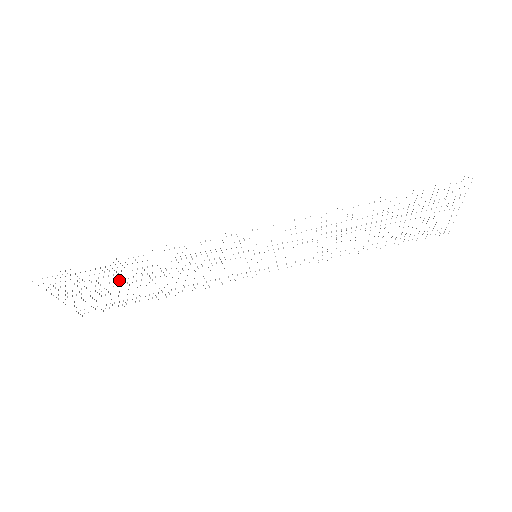
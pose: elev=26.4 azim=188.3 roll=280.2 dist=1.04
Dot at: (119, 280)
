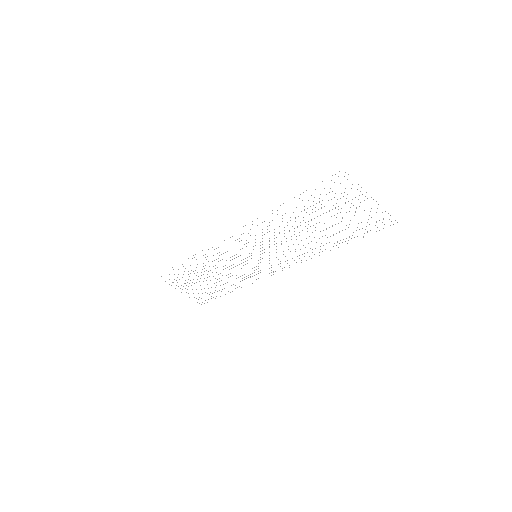
Dot at: occluded
